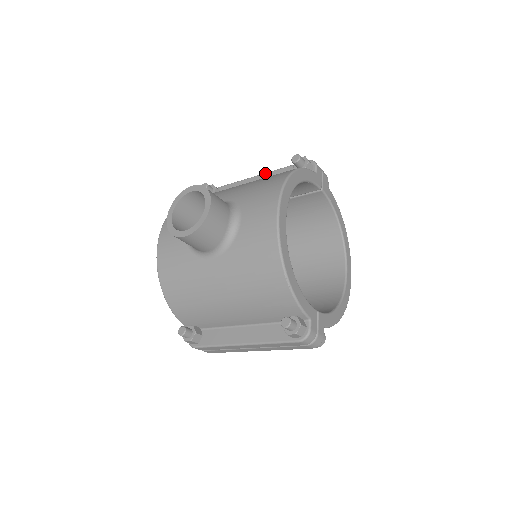
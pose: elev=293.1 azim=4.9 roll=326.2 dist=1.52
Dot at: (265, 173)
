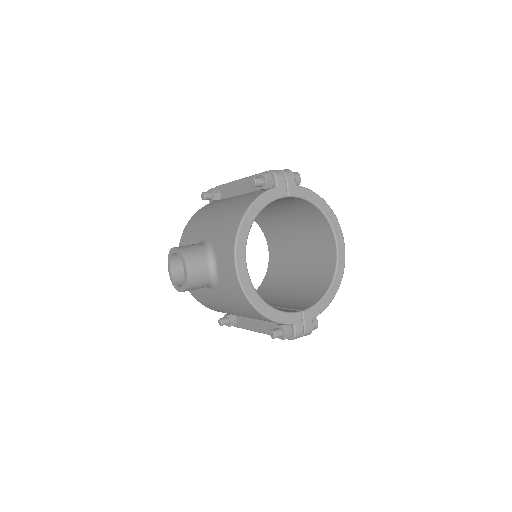
Dot at: (243, 179)
